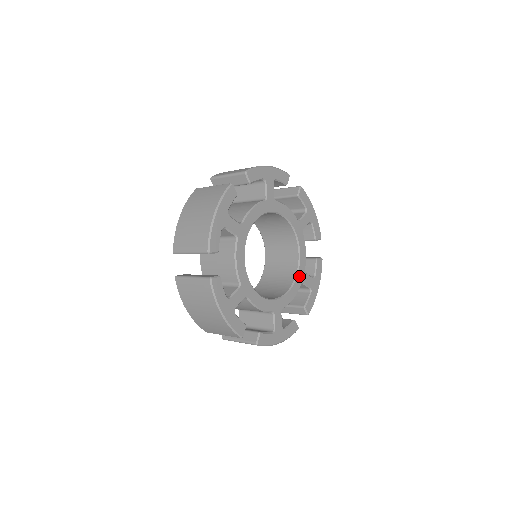
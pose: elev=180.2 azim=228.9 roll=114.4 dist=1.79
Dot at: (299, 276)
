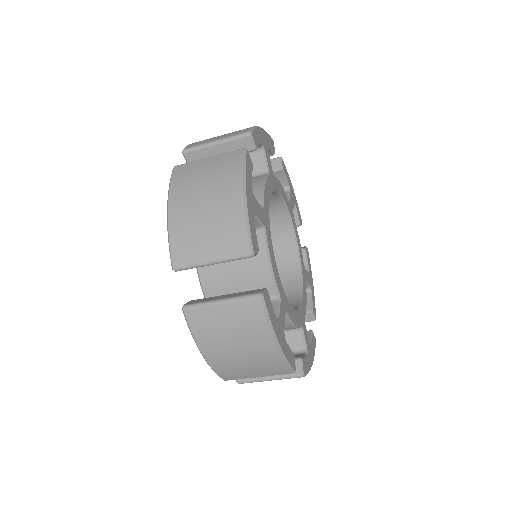
Dot at: (300, 313)
